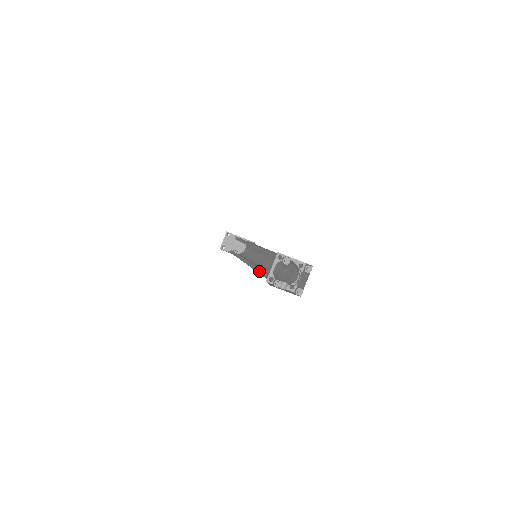
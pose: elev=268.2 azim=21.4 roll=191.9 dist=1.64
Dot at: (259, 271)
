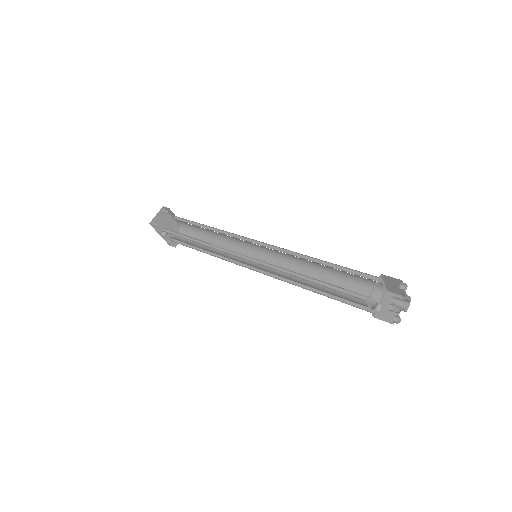
Dot at: (310, 281)
